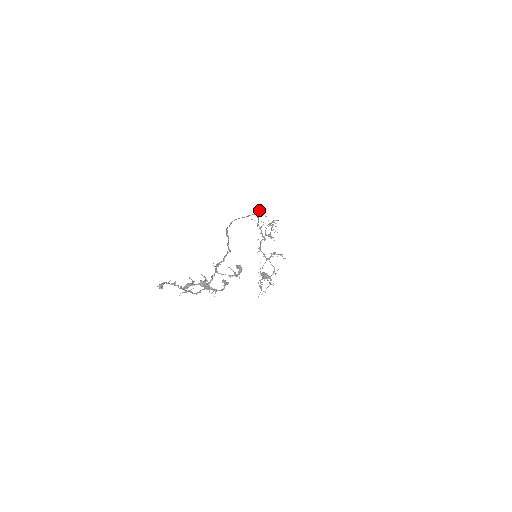
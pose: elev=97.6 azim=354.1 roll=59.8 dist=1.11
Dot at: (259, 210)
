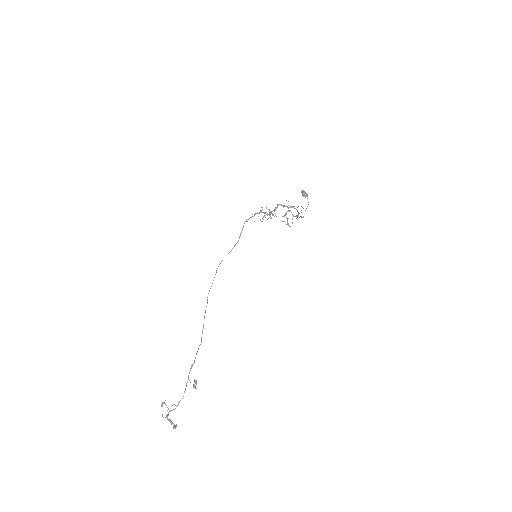
Dot at: (242, 229)
